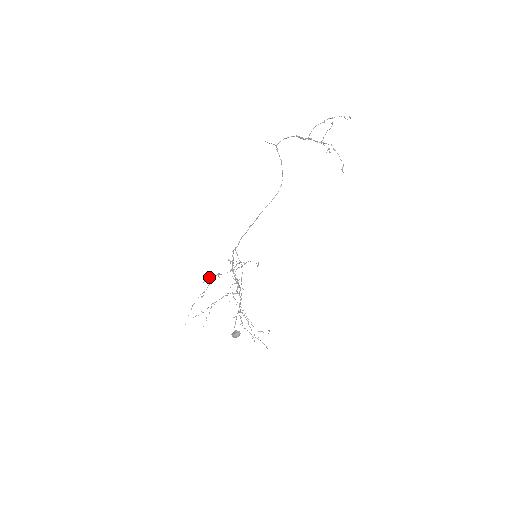
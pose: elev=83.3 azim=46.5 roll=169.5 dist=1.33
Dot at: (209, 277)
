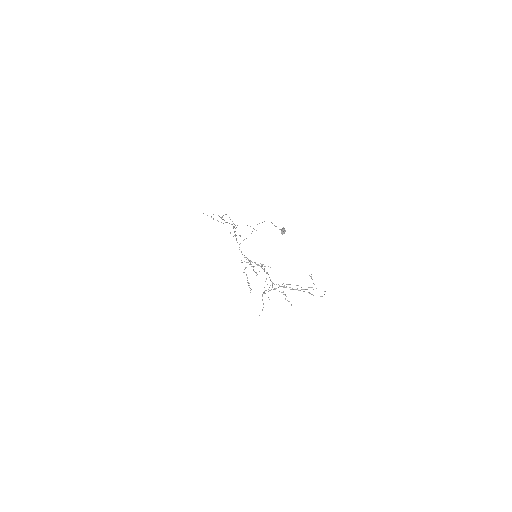
Dot at: occluded
